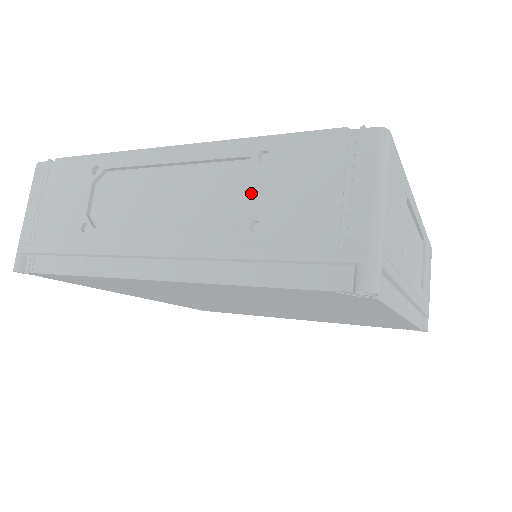
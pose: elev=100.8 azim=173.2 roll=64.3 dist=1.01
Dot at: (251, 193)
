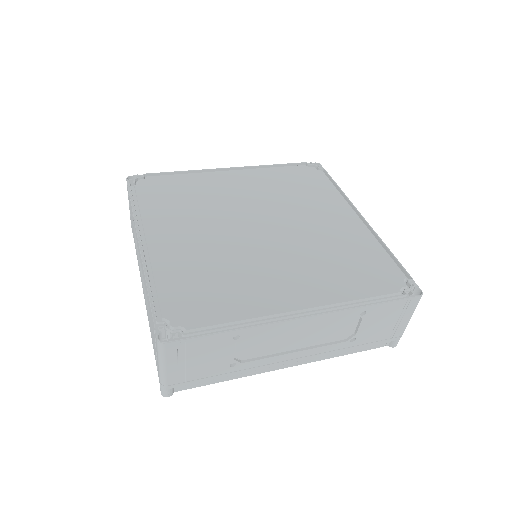
Dot at: occluded
